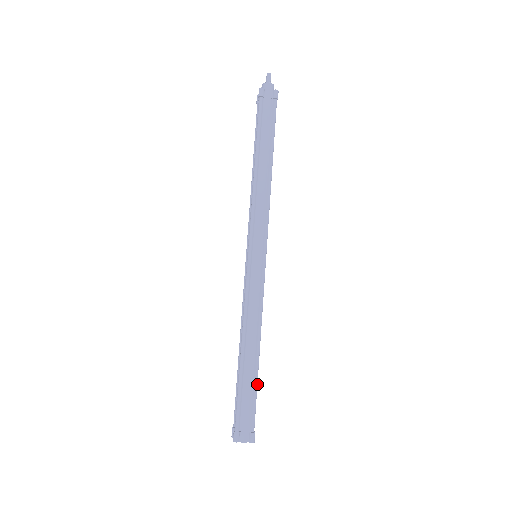
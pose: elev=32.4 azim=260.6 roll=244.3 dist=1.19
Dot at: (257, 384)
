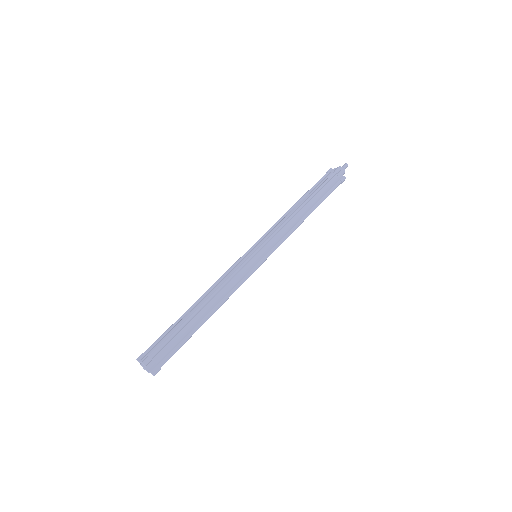
Dot at: (190, 337)
